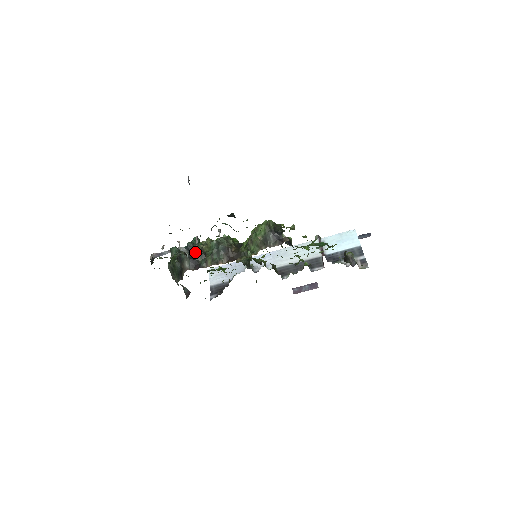
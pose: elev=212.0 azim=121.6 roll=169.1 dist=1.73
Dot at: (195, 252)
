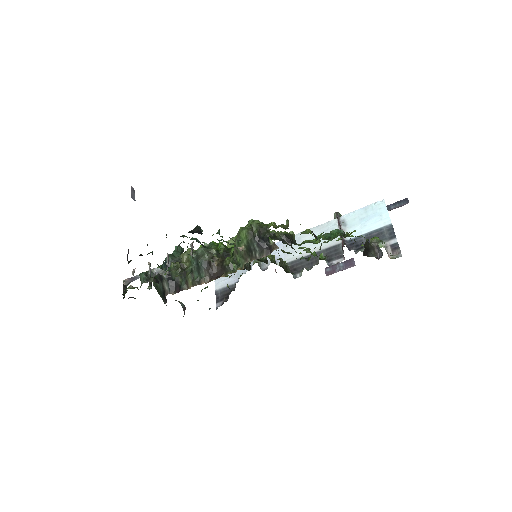
Dot at: occluded
